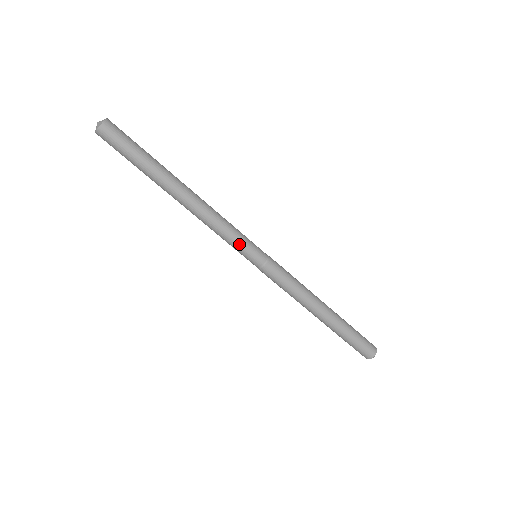
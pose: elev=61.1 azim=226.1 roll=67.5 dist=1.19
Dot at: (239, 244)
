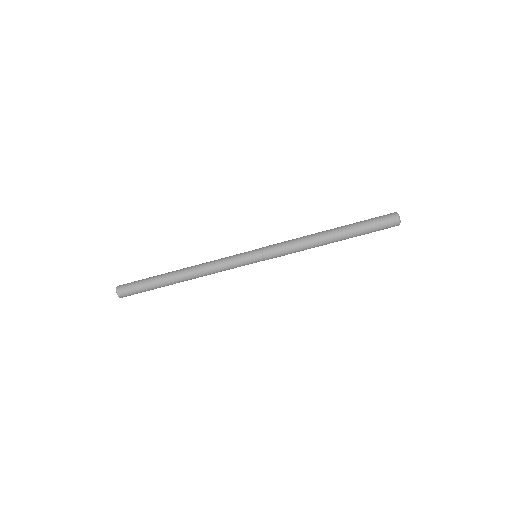
Dot at: (237, 260)
